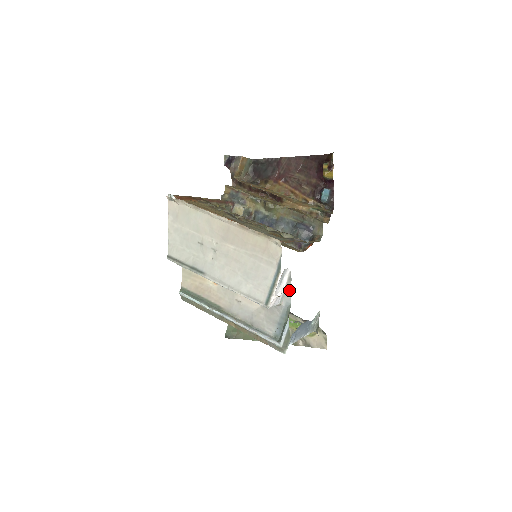
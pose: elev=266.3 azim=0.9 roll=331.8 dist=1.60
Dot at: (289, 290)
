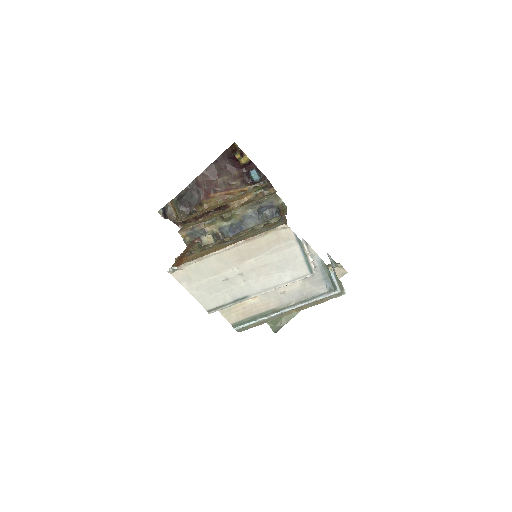
Dot at: (312, 252)
